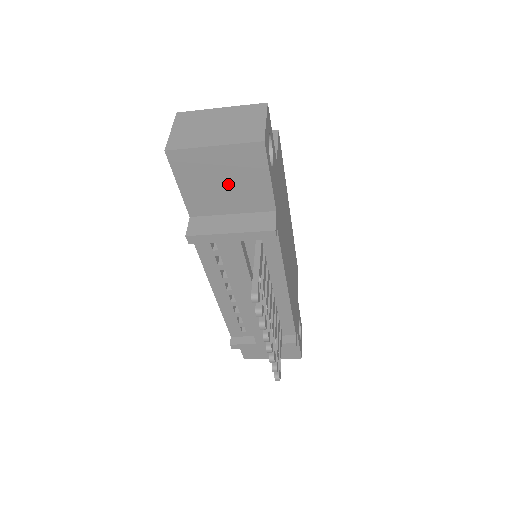
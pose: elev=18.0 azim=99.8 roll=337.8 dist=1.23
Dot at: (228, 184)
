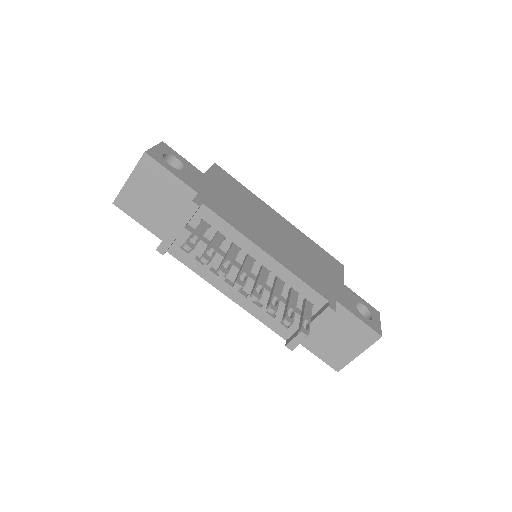
Dot at: (157, 198)
